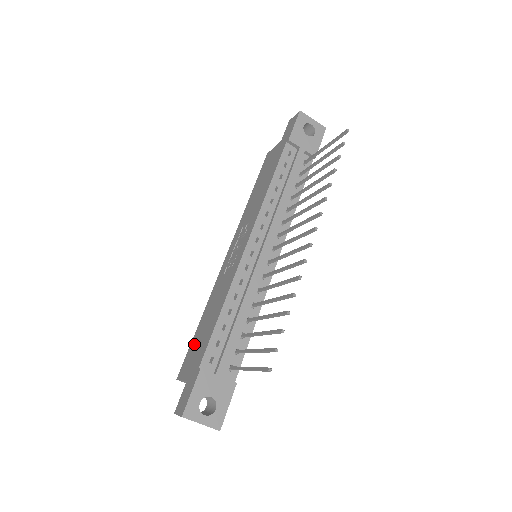
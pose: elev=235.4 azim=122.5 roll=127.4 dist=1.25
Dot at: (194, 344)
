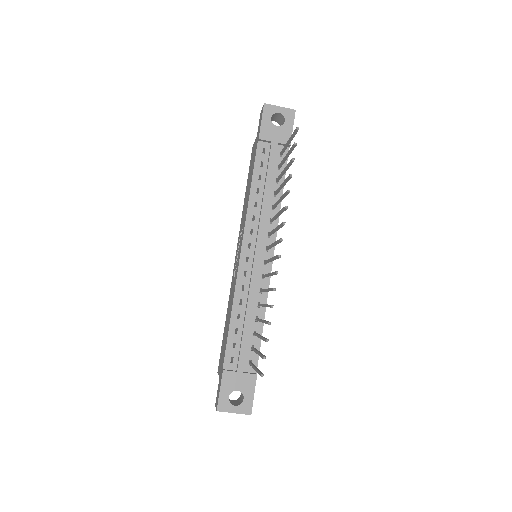
Dot at: (223, 343)
